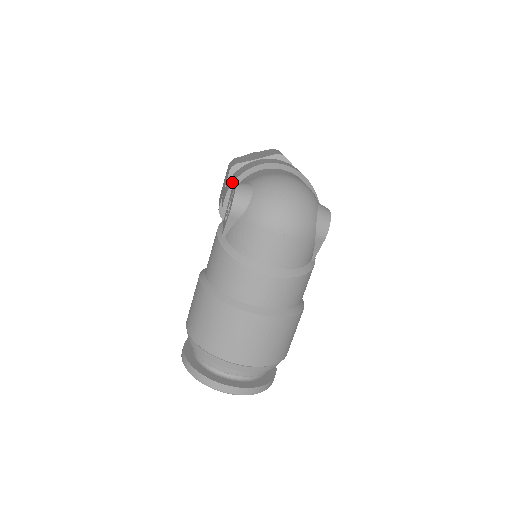
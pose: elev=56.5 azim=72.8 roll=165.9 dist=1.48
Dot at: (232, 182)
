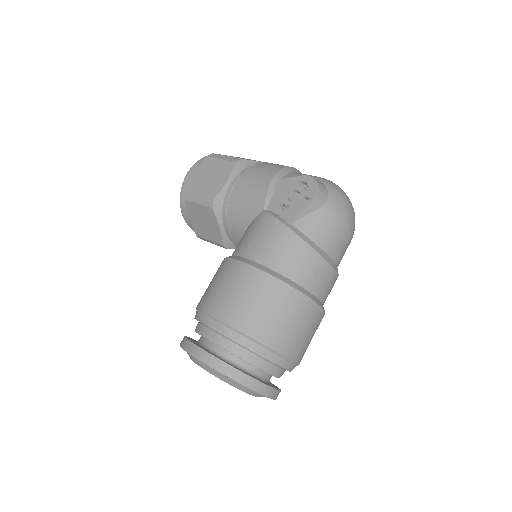
Dot at: (272, 174)
